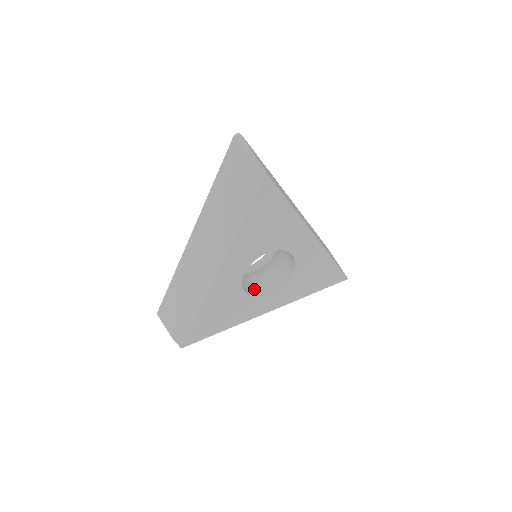
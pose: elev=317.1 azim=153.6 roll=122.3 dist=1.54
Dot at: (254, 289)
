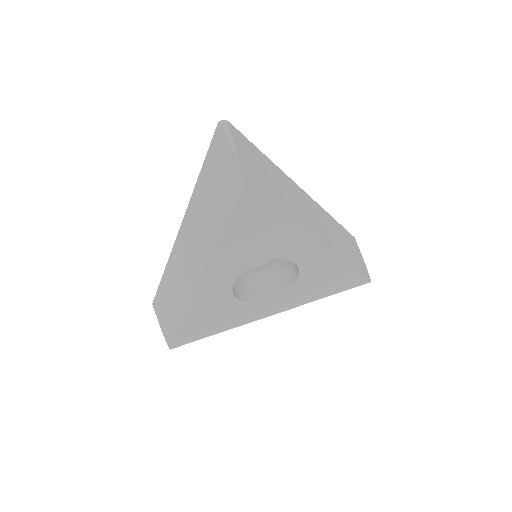
Dot at: (252, 292)
